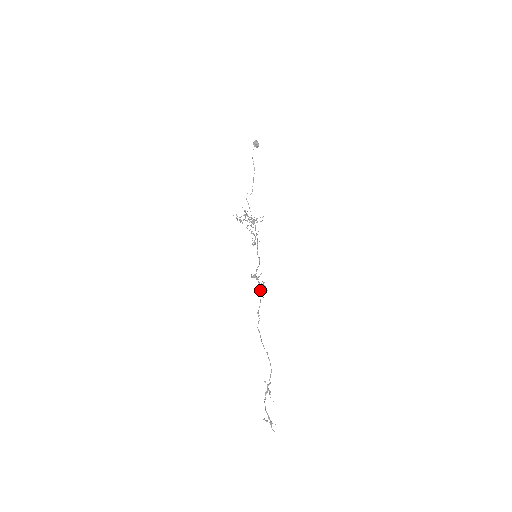
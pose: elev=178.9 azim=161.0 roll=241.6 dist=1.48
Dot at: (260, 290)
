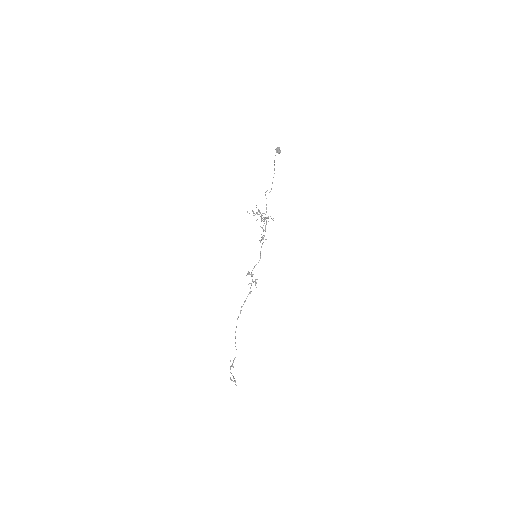
Dot at: (250, 287)
